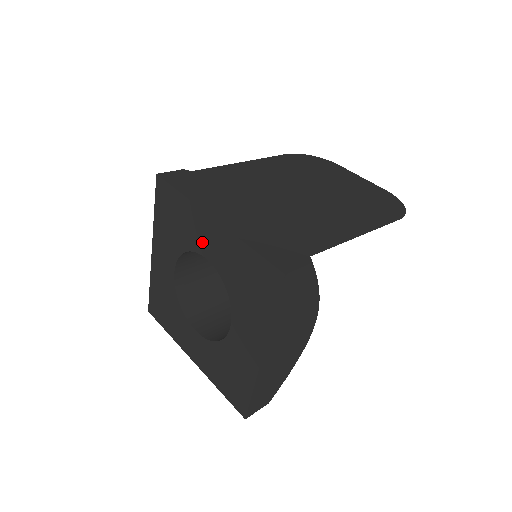
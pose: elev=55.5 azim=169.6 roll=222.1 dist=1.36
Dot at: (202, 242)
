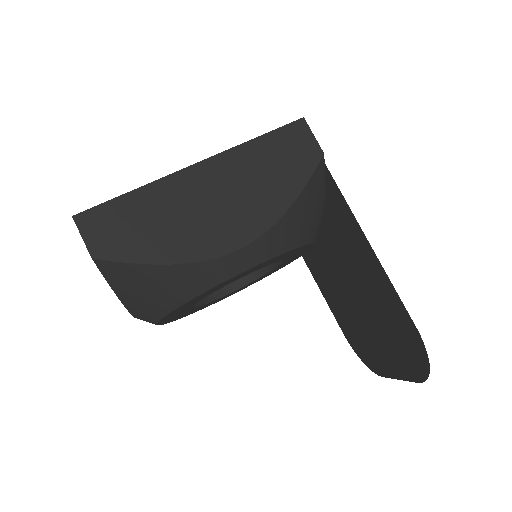
Dot at: occluded
